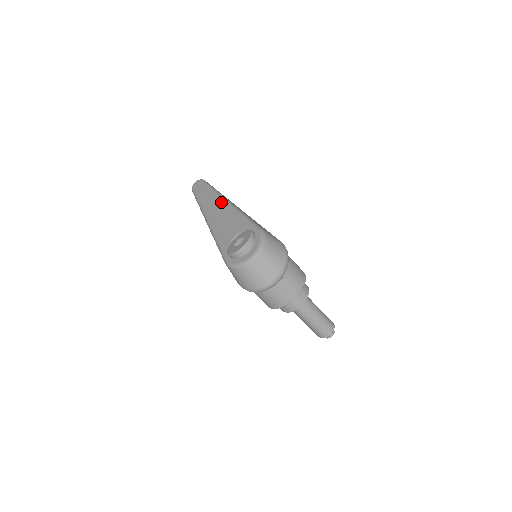
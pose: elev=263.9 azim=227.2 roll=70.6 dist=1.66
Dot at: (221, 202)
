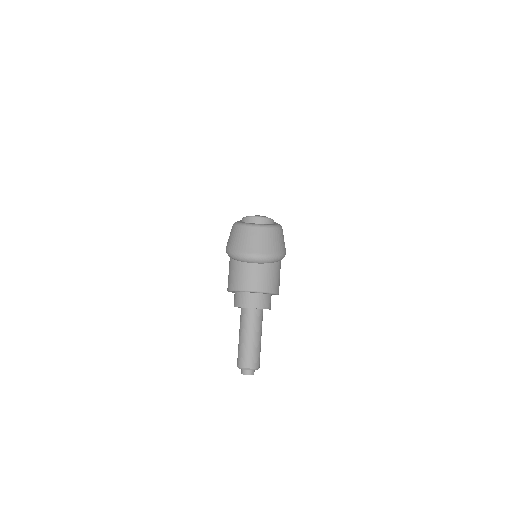
Dot at: occluded
